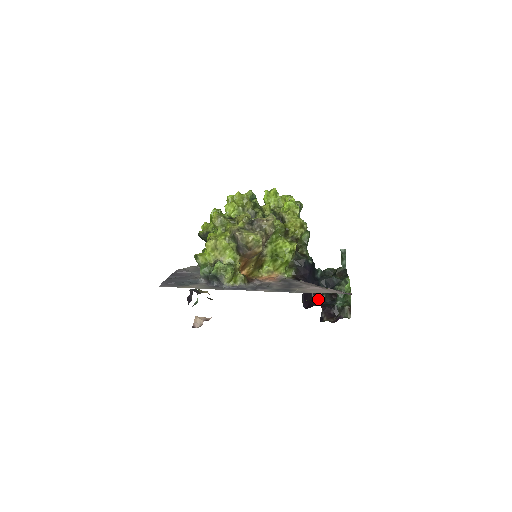
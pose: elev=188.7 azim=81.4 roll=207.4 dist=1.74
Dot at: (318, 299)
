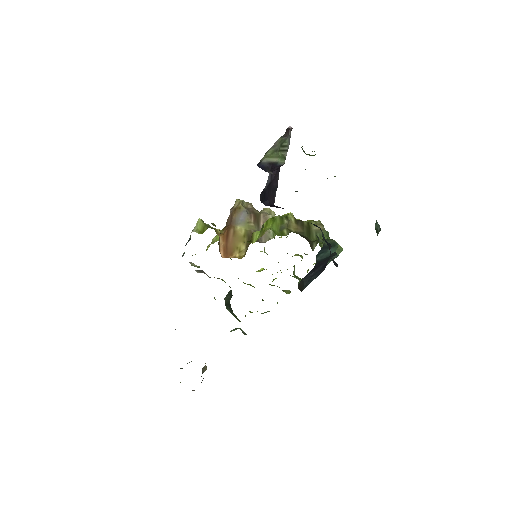
Dot at: occluded
